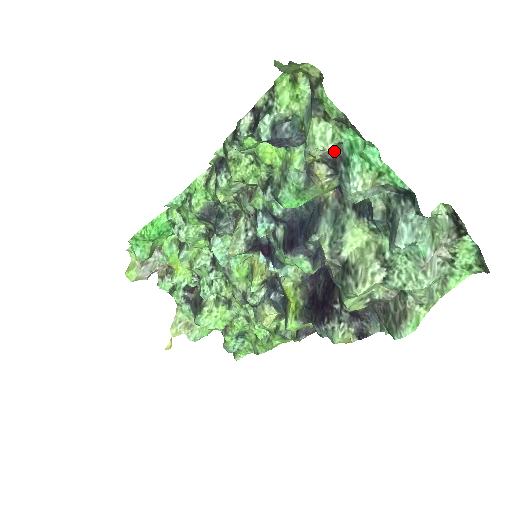
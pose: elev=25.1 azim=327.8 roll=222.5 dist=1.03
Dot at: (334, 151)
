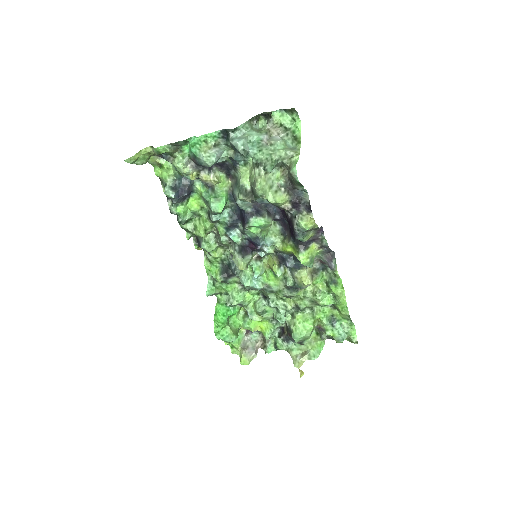
Dot at: (192, 162)
